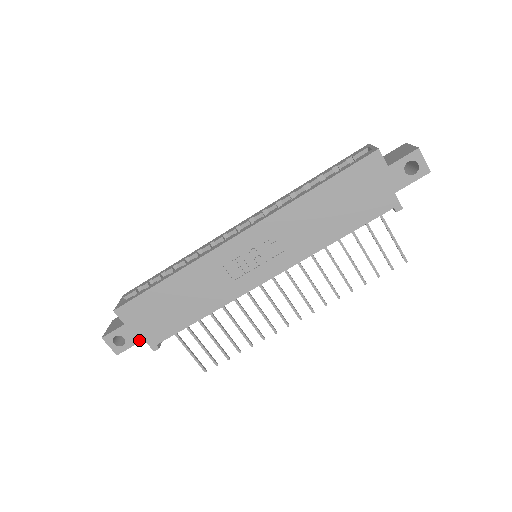
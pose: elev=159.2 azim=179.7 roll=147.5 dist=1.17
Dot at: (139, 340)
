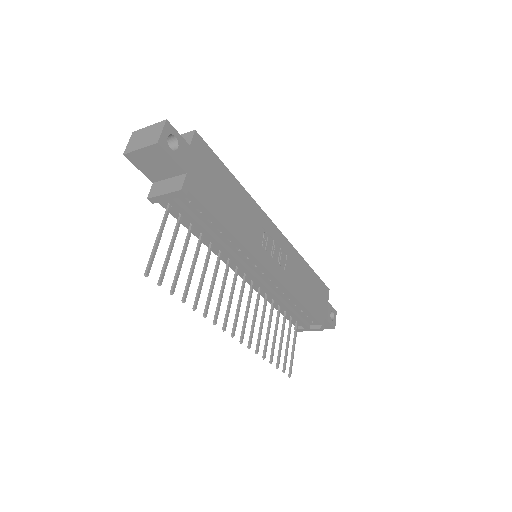
Dot at: (184, 167)
